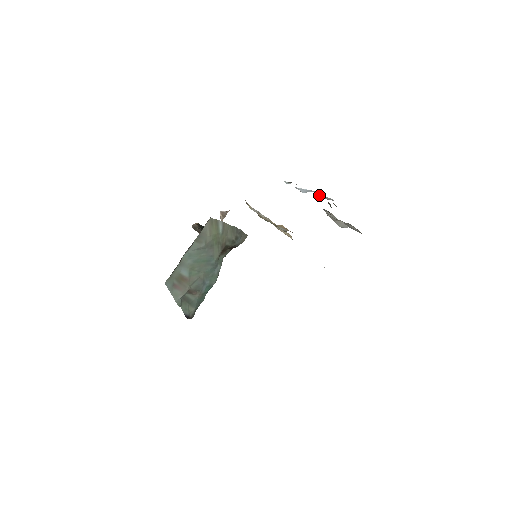
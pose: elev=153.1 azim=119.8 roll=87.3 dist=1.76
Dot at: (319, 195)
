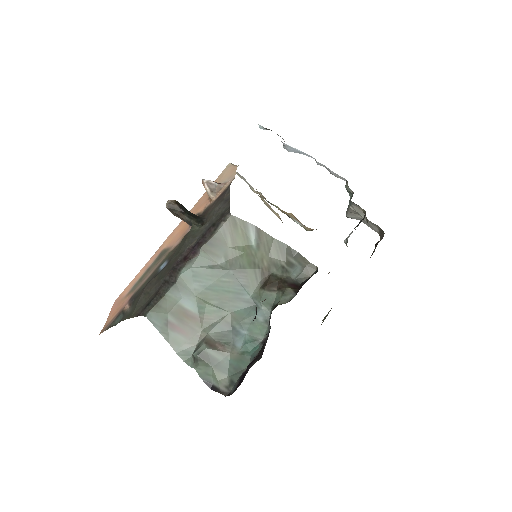
Dot at: (320, 165)
